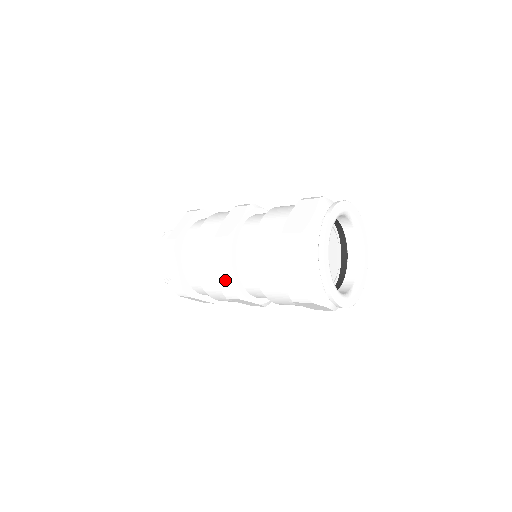
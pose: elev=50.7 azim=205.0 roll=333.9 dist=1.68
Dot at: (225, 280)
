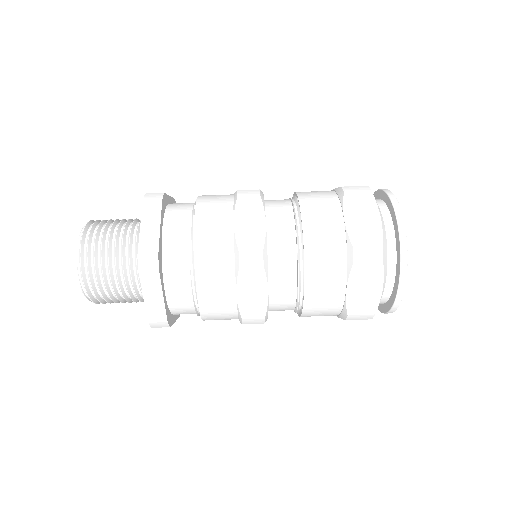
Dot at: (249, 235)
